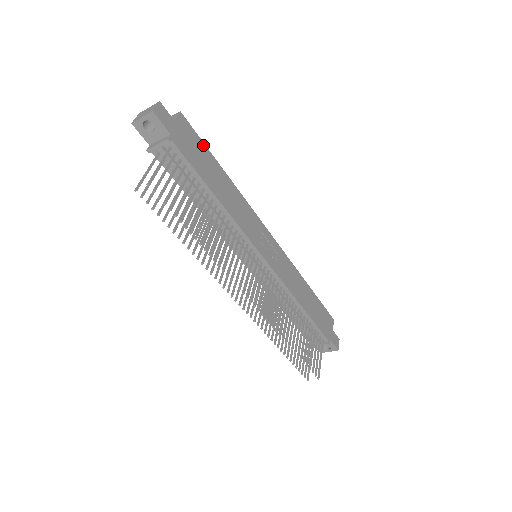
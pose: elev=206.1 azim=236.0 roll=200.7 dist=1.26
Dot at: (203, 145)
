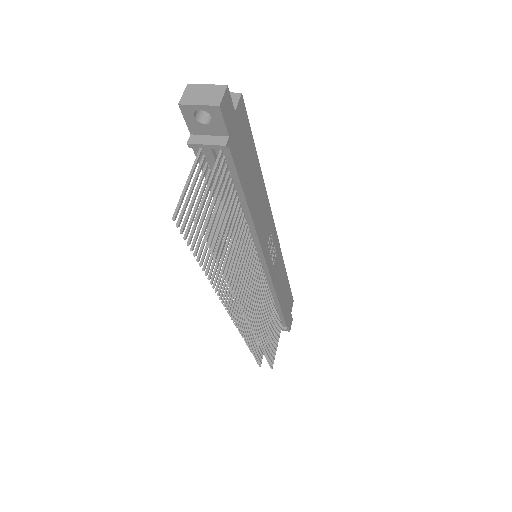
Dot at: (251, 137)
